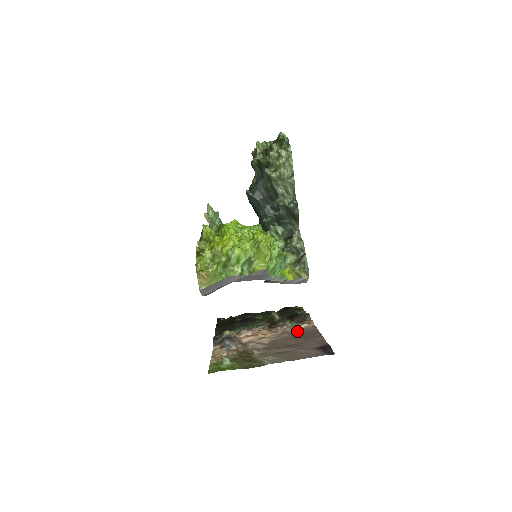
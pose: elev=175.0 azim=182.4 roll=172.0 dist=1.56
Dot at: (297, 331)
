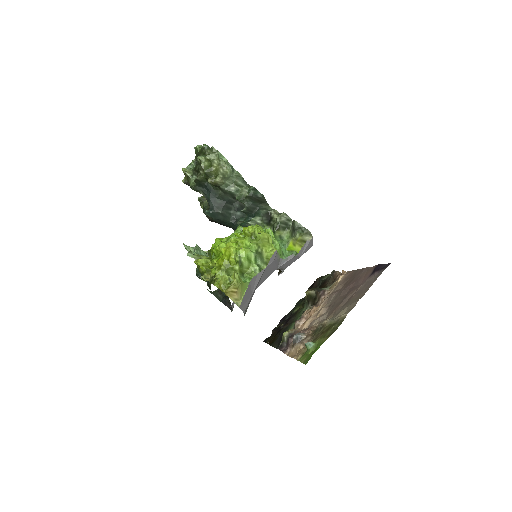
Dot at: (339, 285)
